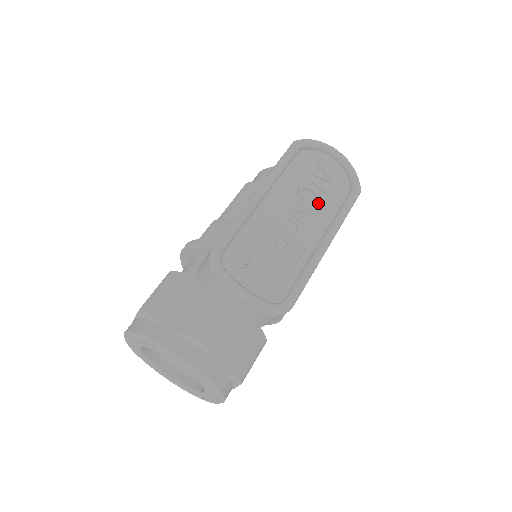
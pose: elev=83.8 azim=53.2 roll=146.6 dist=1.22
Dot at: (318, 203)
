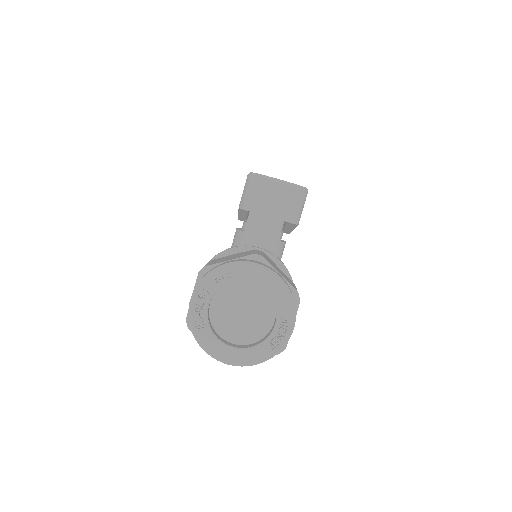
Dot at: occluded
